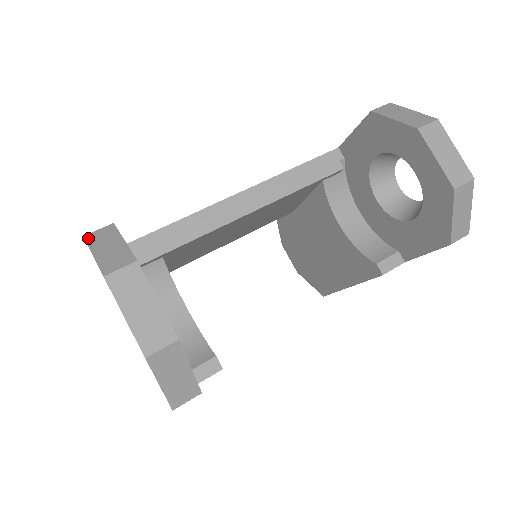
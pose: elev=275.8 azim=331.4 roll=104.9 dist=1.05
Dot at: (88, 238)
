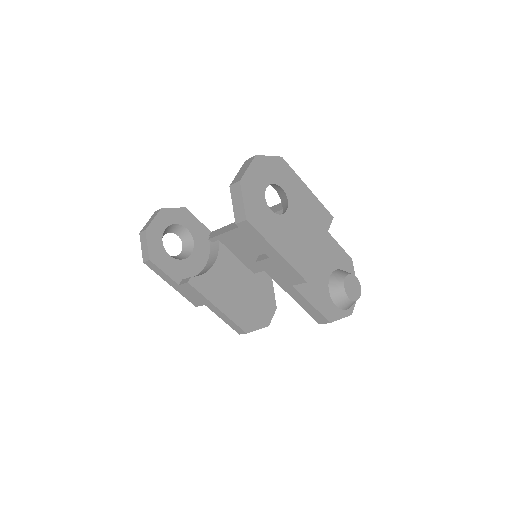
Dot at: occluded
